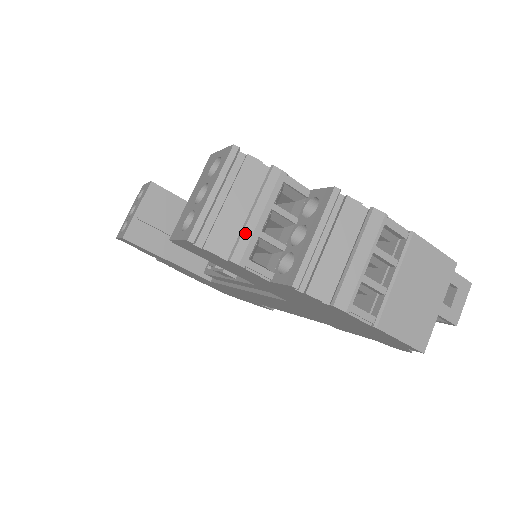
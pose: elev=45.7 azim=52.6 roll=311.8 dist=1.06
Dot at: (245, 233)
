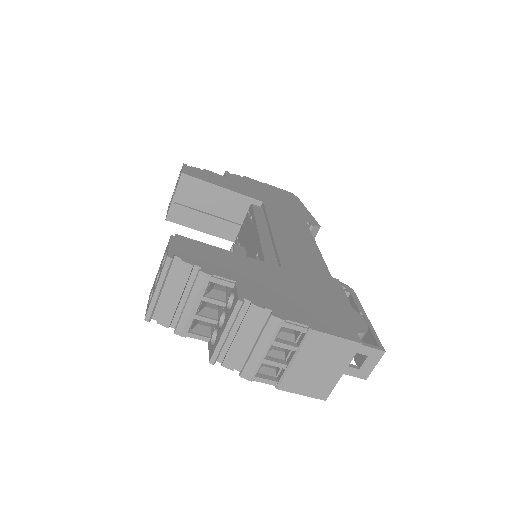
Dot at: (183, 317)
